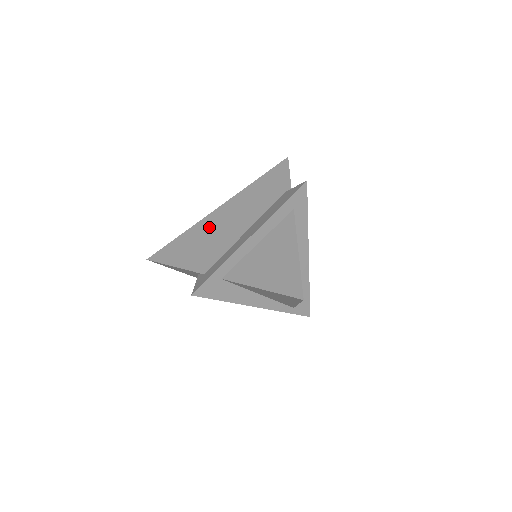
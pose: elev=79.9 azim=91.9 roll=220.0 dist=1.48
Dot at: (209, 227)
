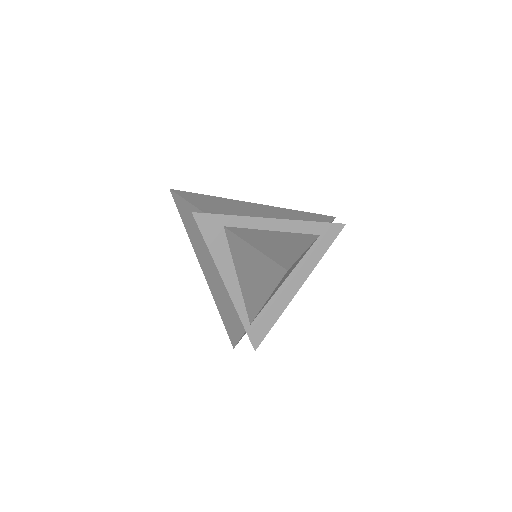
Dot at: (239, 205)
